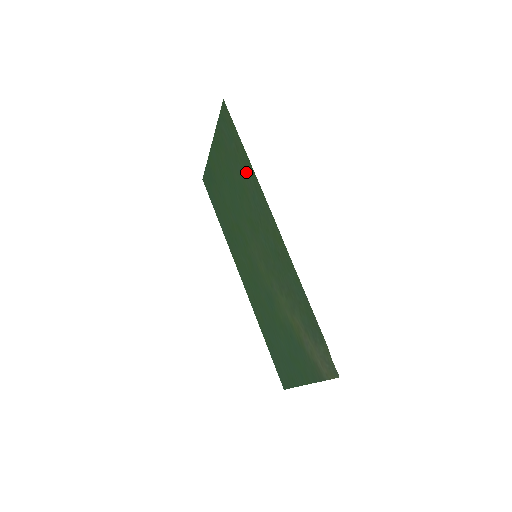
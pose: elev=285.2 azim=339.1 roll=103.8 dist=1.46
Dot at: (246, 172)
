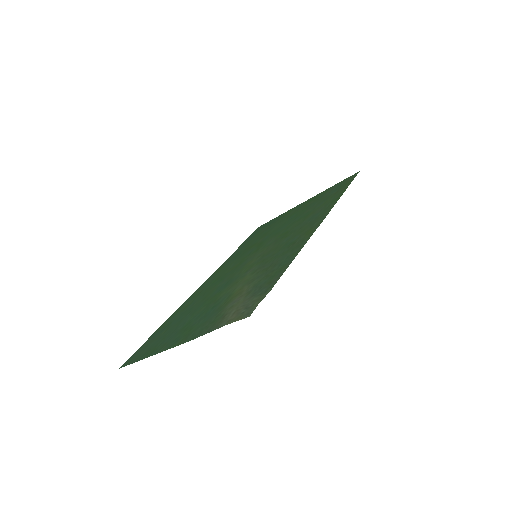
Dot at: (328, 202)
